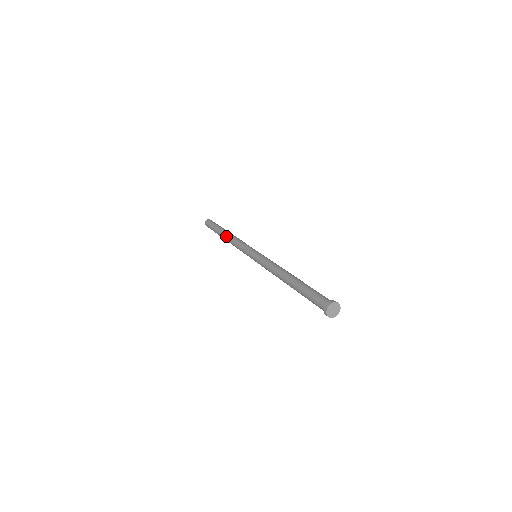
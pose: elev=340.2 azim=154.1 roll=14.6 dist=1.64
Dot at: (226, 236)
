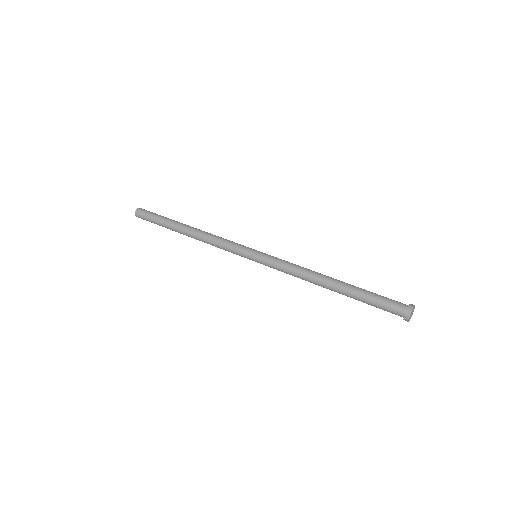
Dot at: (190, 233)
